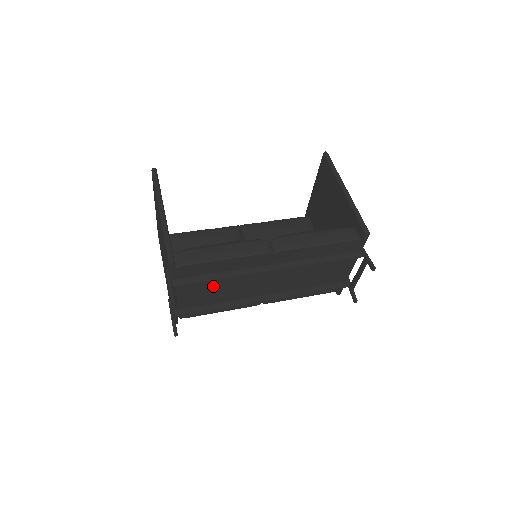
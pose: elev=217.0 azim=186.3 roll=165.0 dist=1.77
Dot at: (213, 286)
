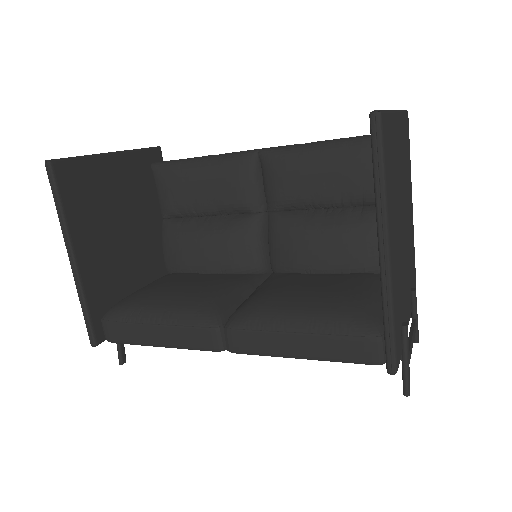
Dot at: occluded
